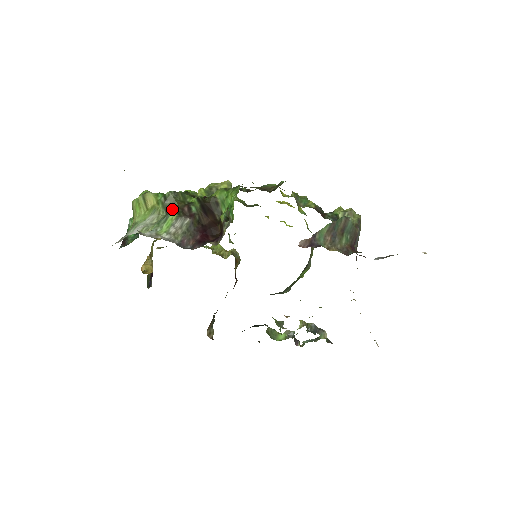
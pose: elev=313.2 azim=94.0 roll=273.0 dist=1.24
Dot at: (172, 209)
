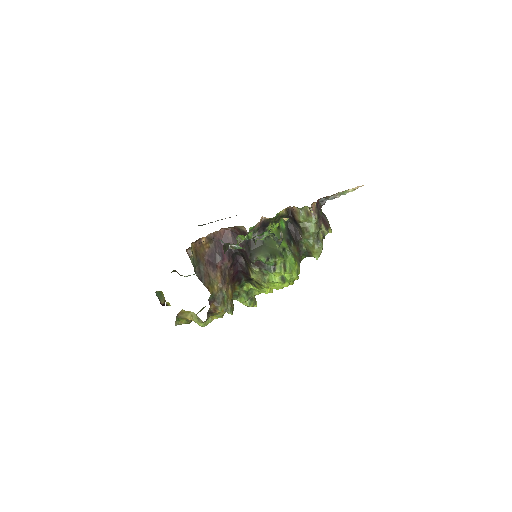
Dot at: occluded
